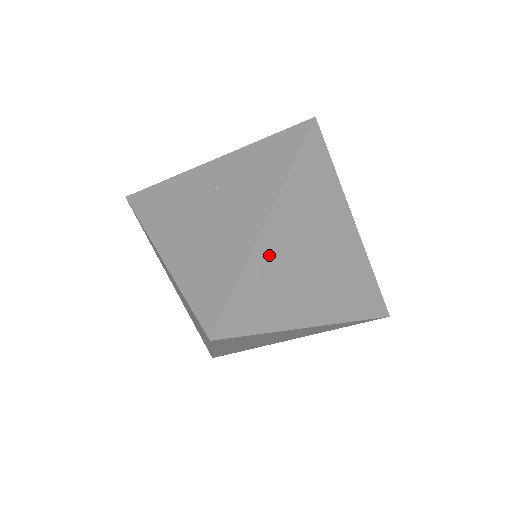
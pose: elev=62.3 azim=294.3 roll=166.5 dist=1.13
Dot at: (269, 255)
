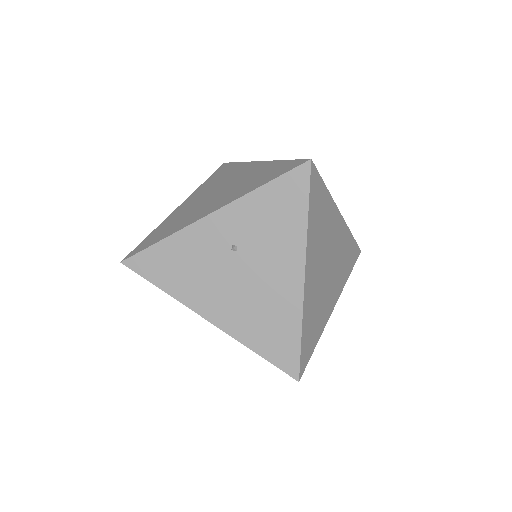
Dot at: (310, 297)
